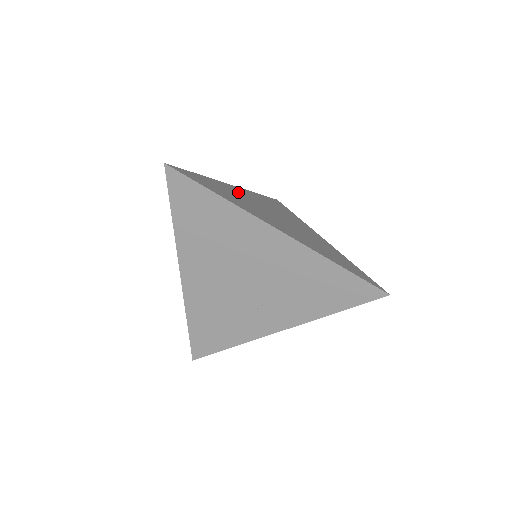
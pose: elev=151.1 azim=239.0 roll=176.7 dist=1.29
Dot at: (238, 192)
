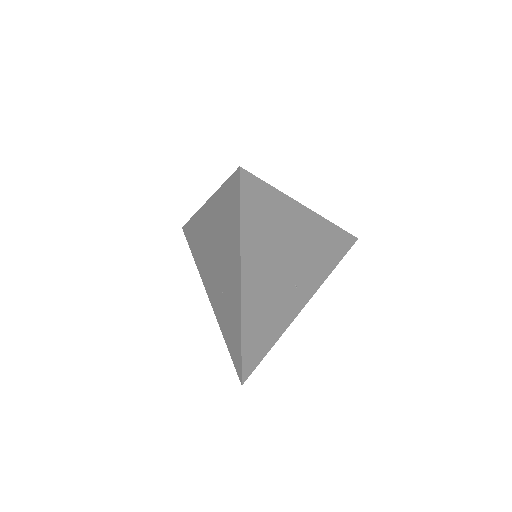
Dot at: occluded
